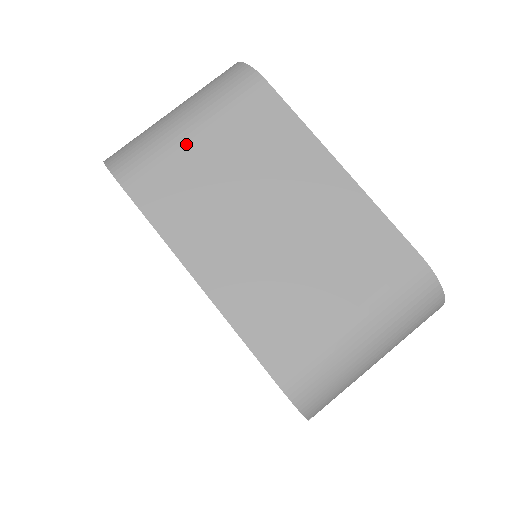
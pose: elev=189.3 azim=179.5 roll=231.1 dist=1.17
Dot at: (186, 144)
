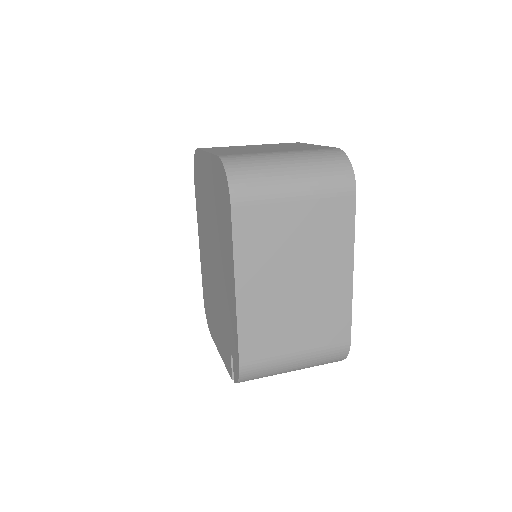
Dot at: (286, 203)
